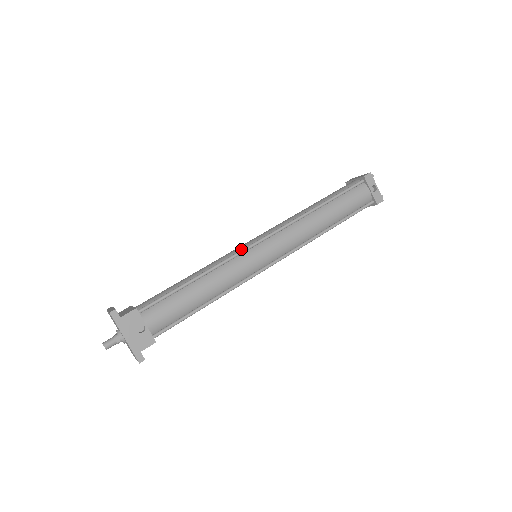
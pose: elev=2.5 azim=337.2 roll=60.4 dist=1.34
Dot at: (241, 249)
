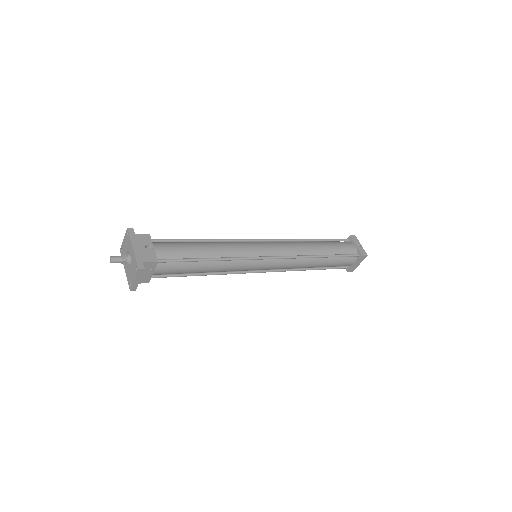
Dot at: occluded
